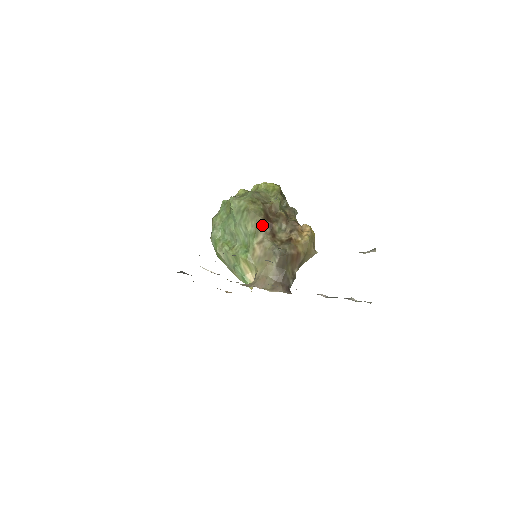
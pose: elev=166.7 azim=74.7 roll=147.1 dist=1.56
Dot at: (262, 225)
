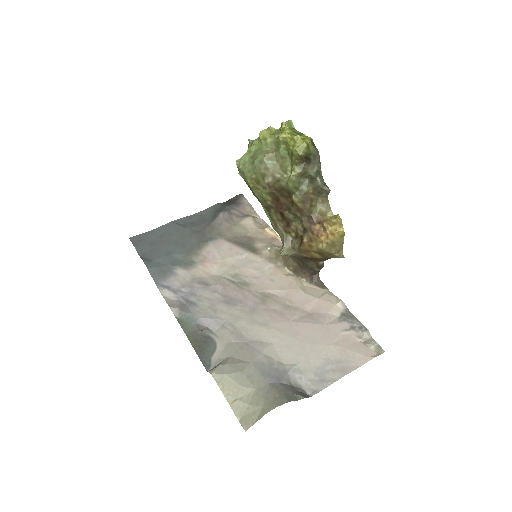
Dot at: (272, 210)
